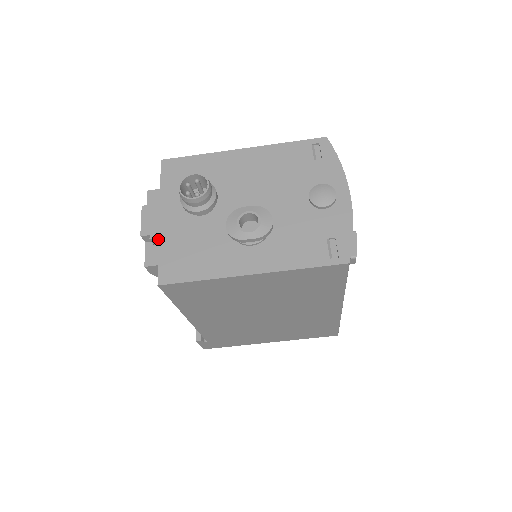
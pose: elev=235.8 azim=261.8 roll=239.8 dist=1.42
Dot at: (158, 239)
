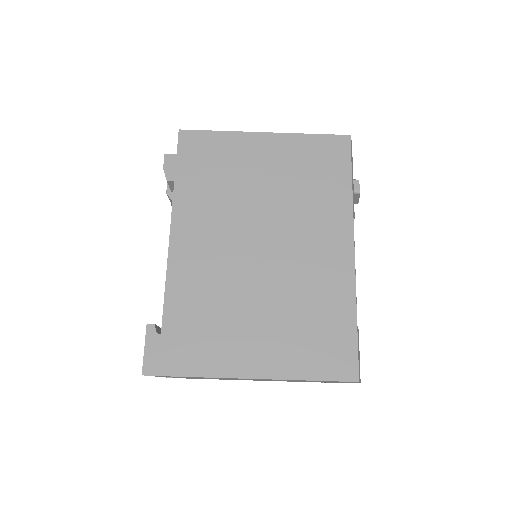
Dot at: occluded
